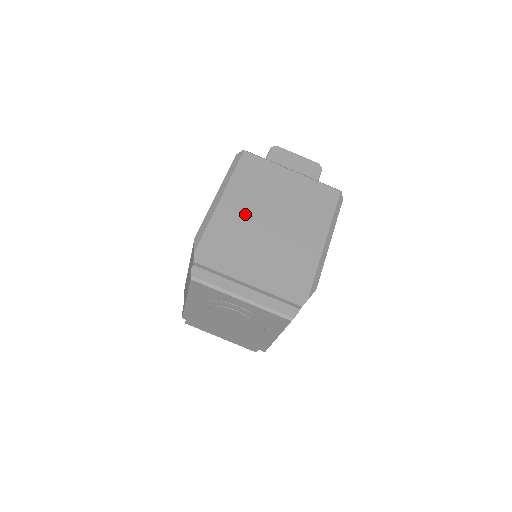
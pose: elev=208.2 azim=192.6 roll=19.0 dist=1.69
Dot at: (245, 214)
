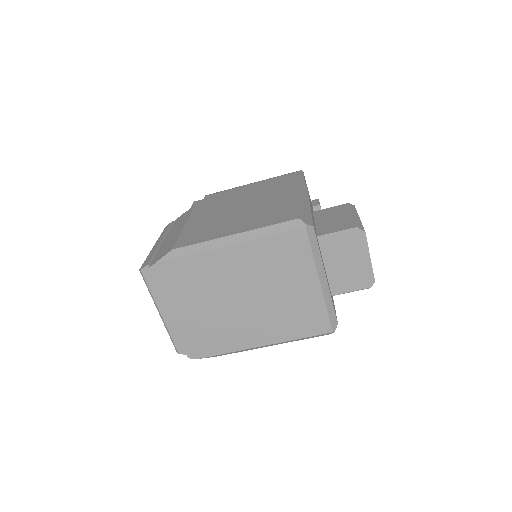
Dot at: (230, 275)
